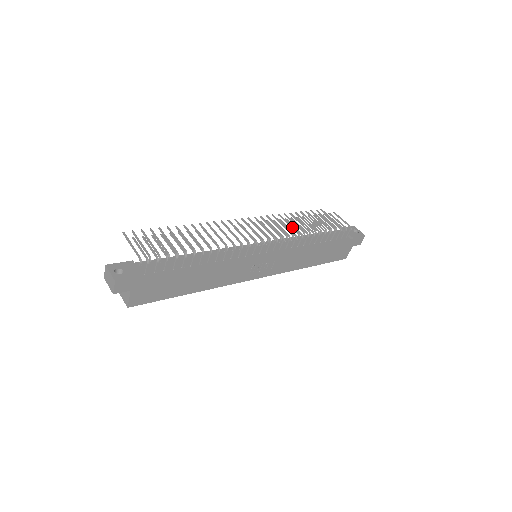
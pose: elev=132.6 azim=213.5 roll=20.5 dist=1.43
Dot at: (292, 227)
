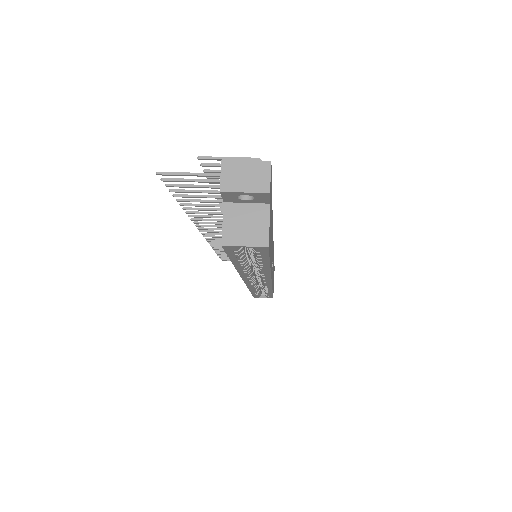
Dot at: occluded
